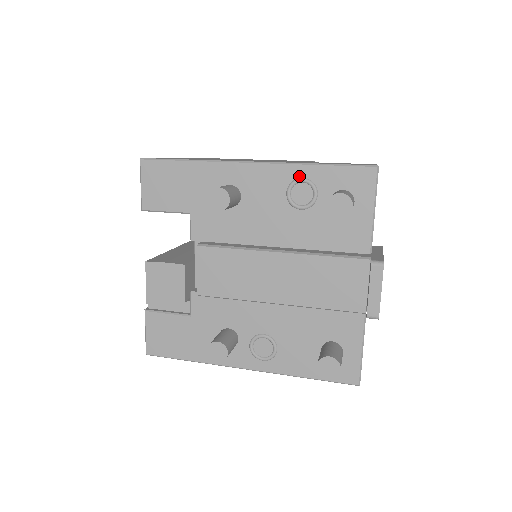
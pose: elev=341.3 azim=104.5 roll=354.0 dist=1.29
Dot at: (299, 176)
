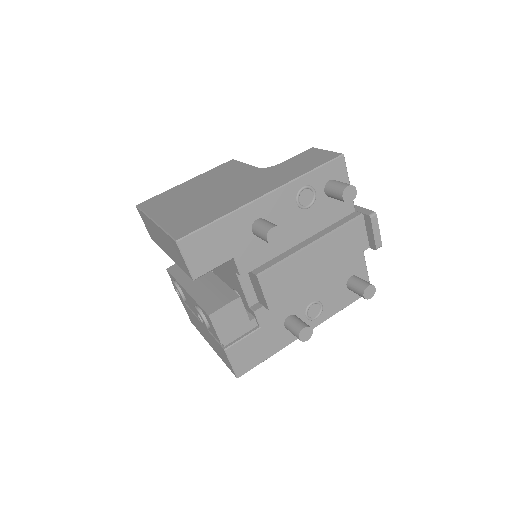
Dot at: (301, 187)
